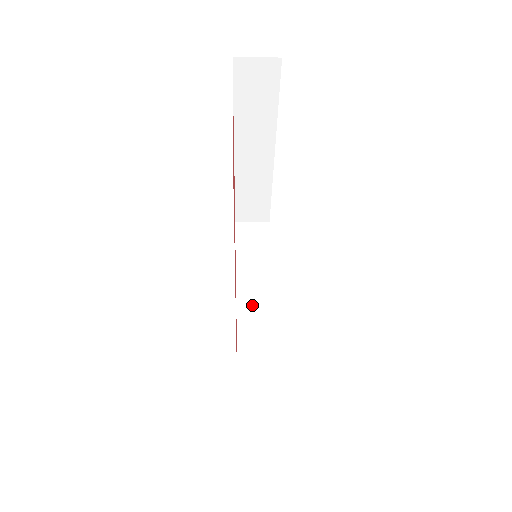
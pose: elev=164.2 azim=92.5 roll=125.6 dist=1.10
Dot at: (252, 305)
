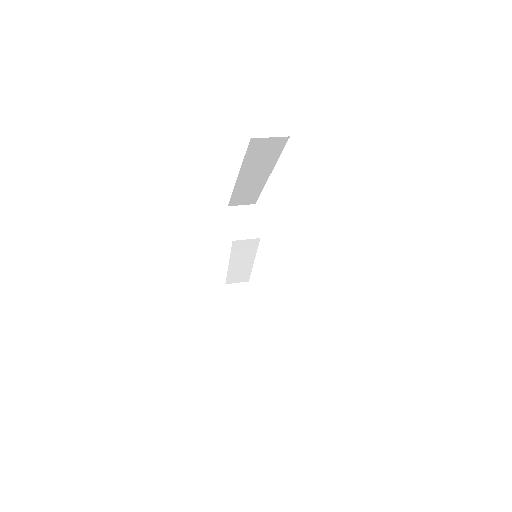
Dot at: (241, 264)
